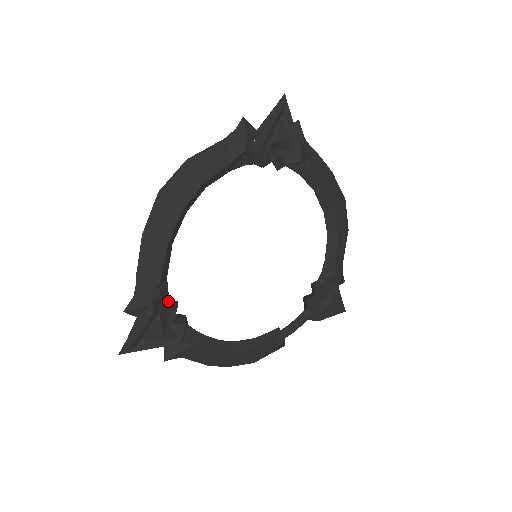
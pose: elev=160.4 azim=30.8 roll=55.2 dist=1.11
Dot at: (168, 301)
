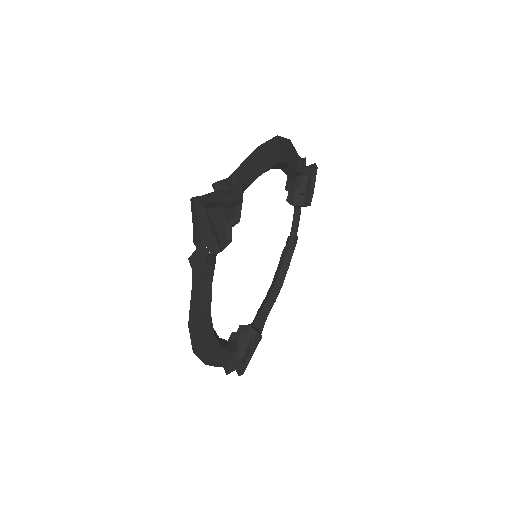
Dot at: (239, 342)
